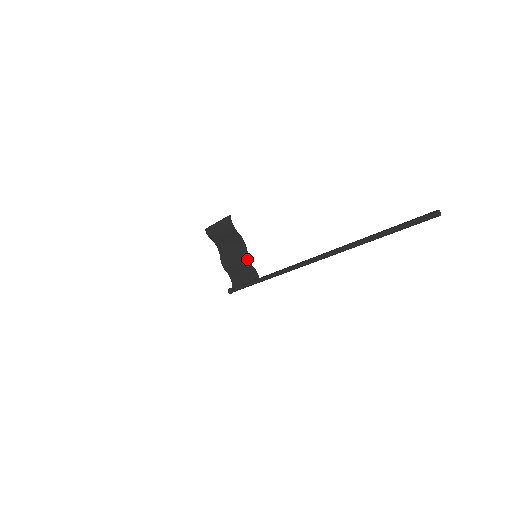
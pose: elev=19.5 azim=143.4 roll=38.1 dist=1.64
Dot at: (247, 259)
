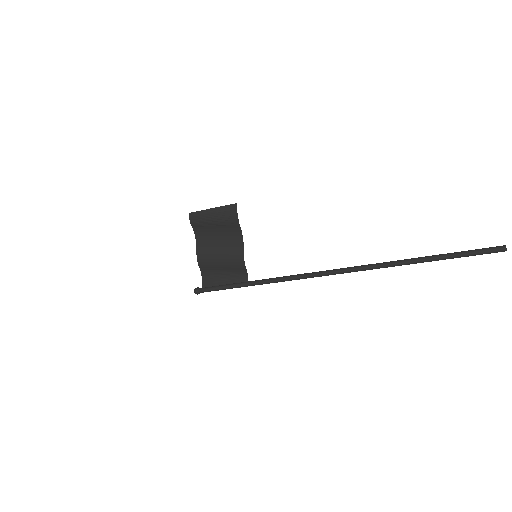
Dot at: (241, 258)
